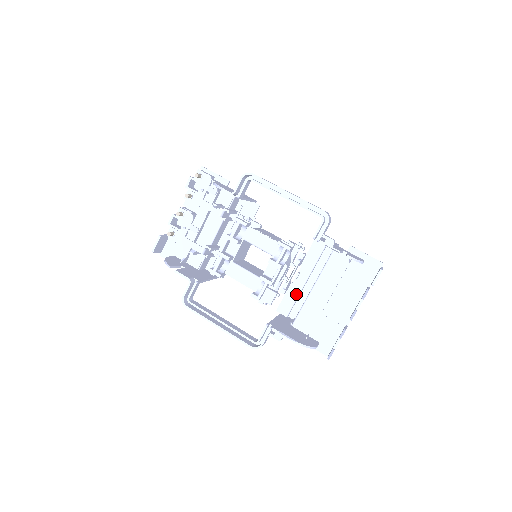
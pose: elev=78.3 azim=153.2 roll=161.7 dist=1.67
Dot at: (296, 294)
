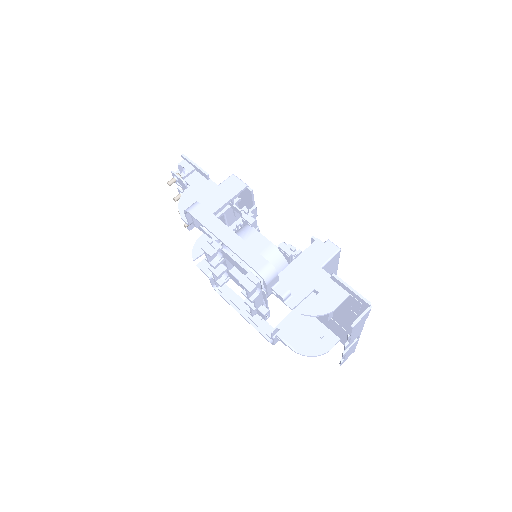
Dot at: occluded
